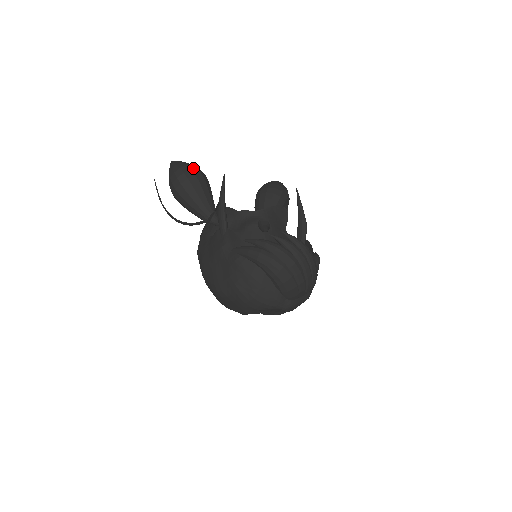
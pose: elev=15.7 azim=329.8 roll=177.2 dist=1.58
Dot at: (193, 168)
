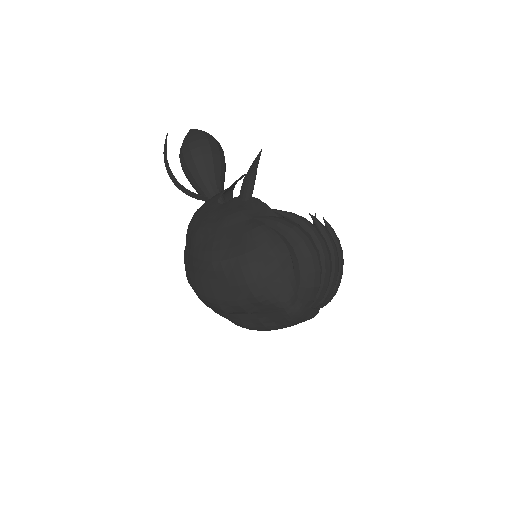
Dot at: (217, 141)
